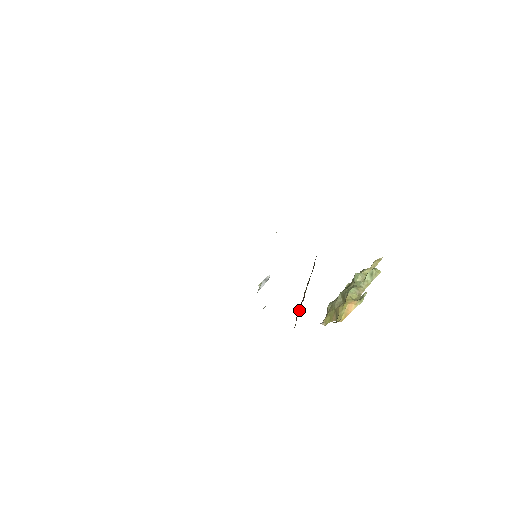
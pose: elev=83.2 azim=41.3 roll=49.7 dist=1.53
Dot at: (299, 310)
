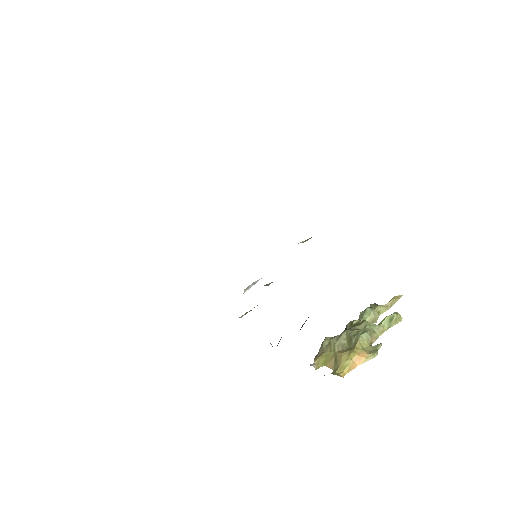
Dot at: occluded
